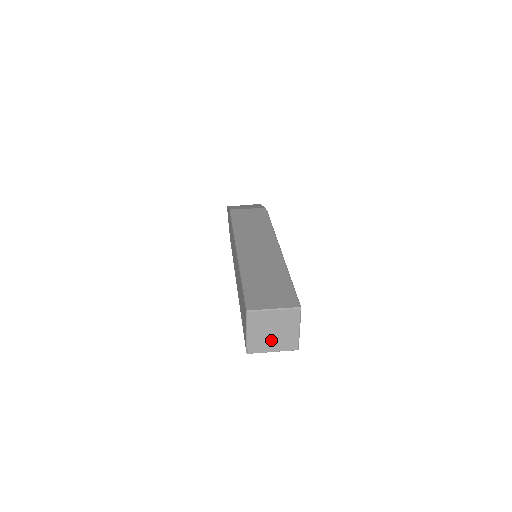
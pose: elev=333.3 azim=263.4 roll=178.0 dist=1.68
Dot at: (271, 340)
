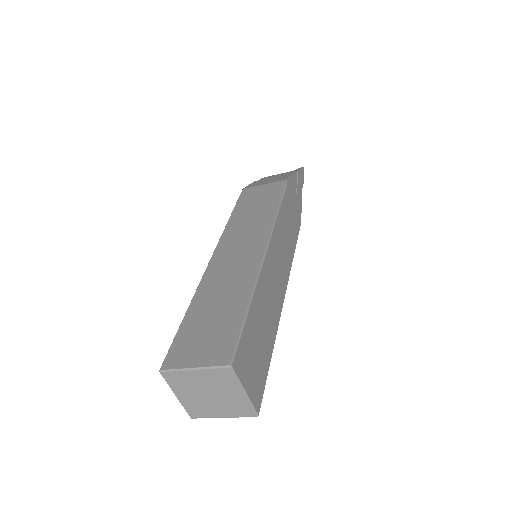
Dot at: (212, 404)
